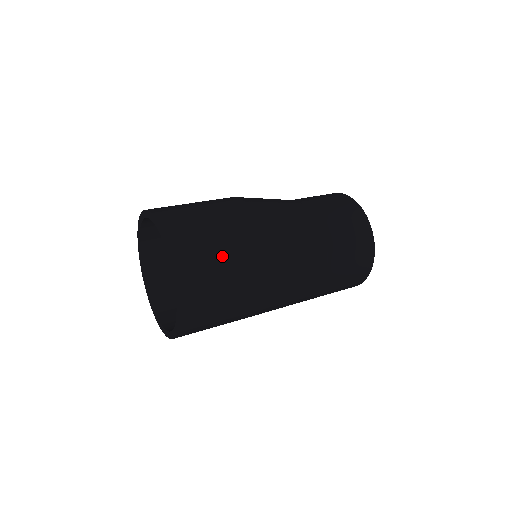
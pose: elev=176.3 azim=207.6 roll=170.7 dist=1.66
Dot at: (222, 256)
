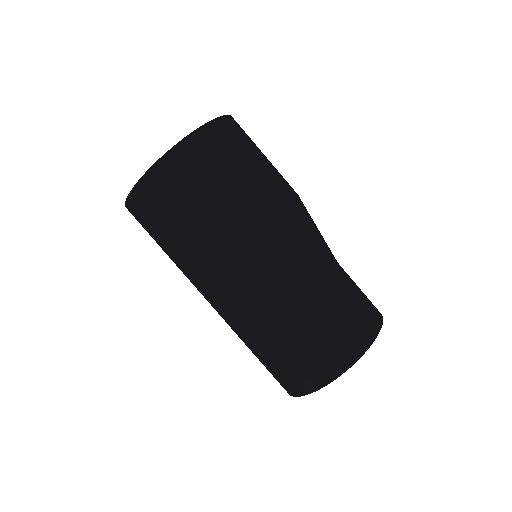
Dot at: (237, 171)
